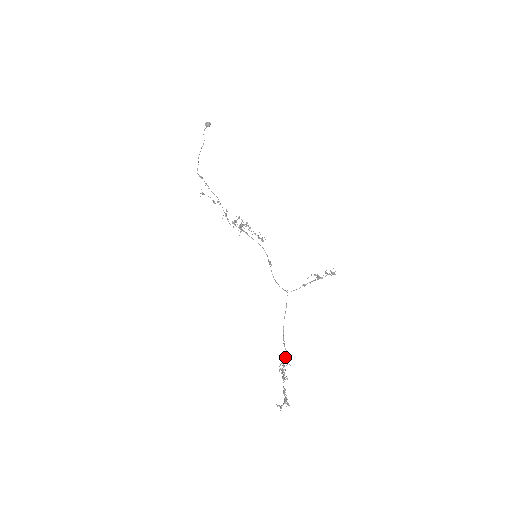
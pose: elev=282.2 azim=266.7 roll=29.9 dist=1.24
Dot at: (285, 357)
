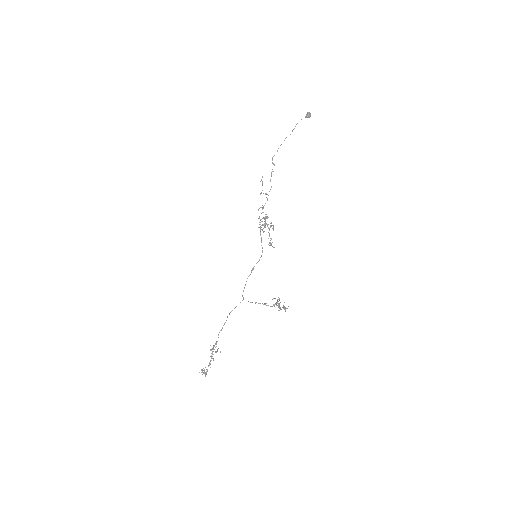
Dot at: (215, 343)
